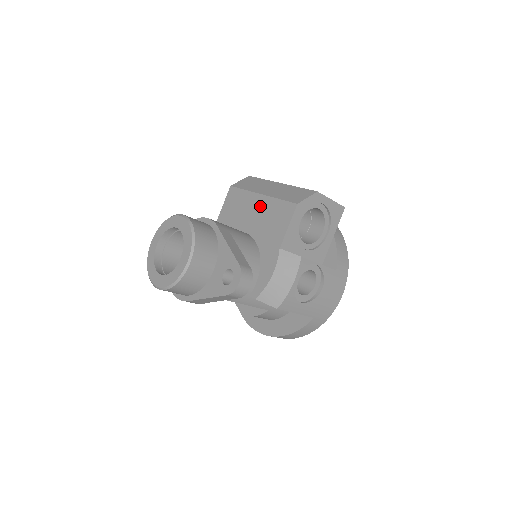
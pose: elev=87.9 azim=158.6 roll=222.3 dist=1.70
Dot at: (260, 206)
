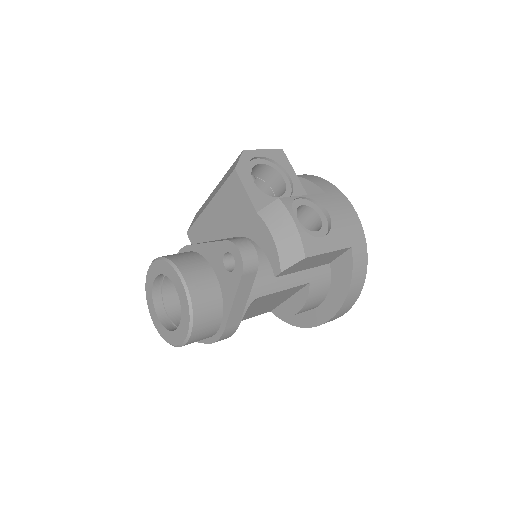
Dot at: (216, 211)
